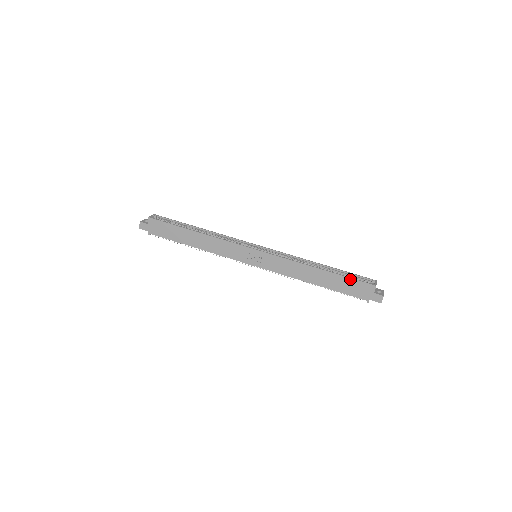
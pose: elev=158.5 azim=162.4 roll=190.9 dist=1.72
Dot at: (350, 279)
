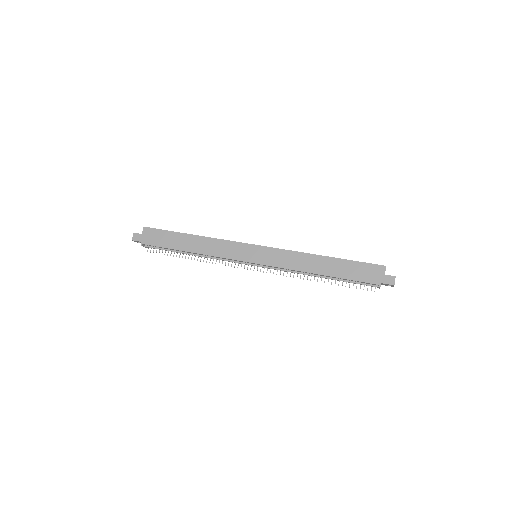
Dot at: (358, 263)
